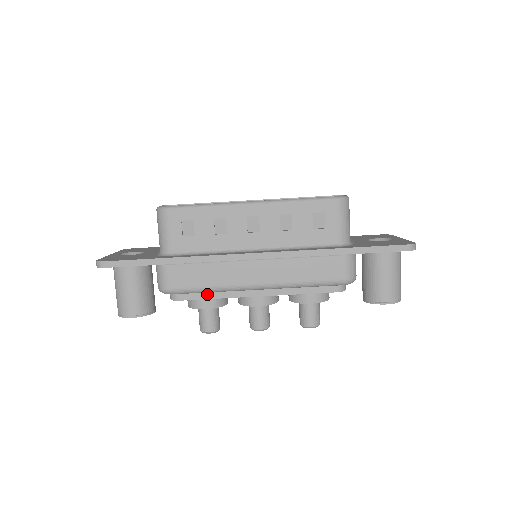
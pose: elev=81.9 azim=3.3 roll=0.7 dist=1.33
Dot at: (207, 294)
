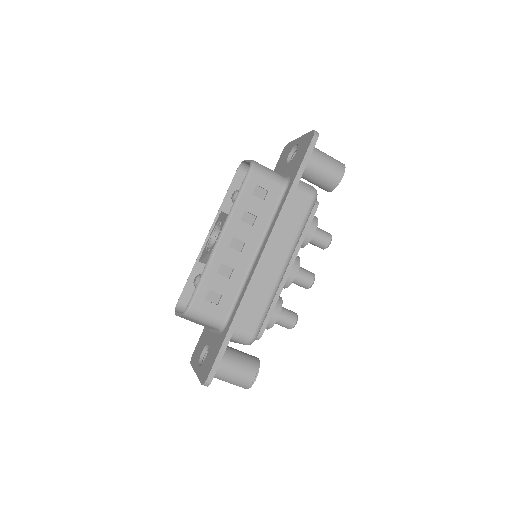
Dot at: (269, 309)
